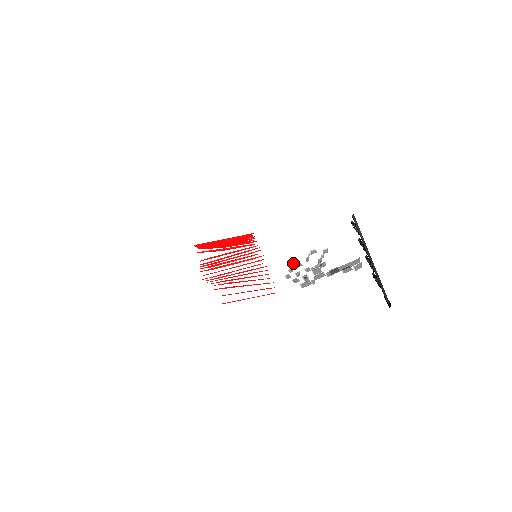
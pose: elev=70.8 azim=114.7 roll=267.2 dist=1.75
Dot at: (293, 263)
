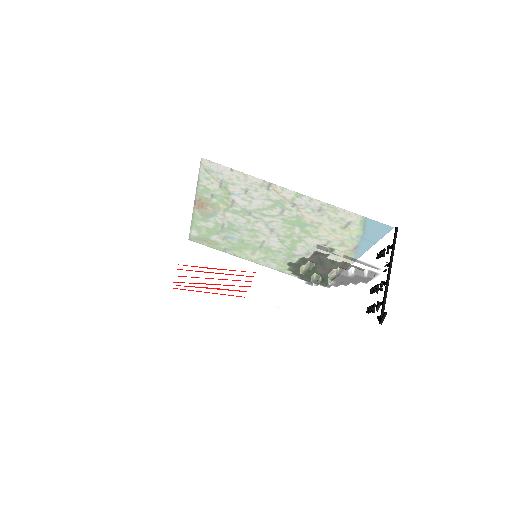
Dot at: occluded
